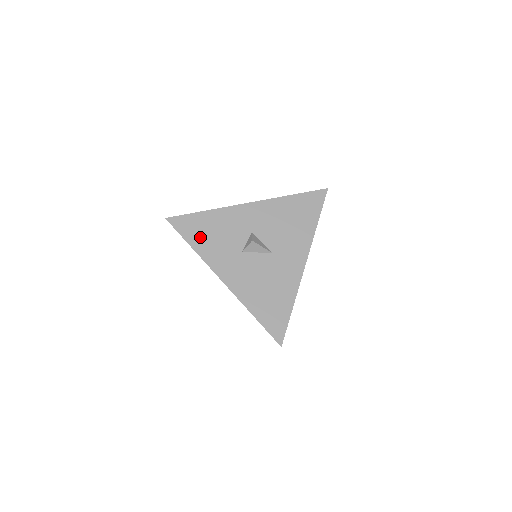
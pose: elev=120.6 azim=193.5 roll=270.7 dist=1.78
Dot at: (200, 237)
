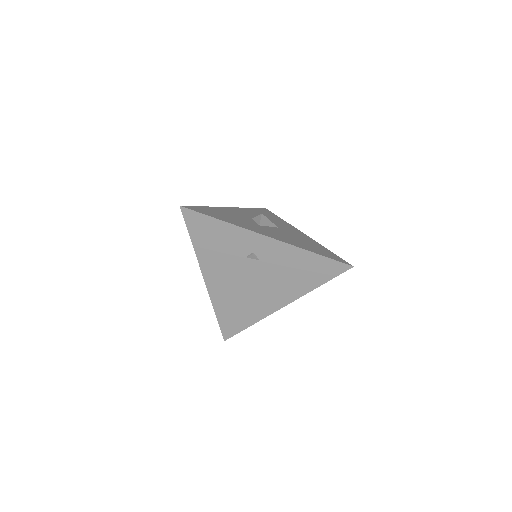
Dot at: (220, 216)
